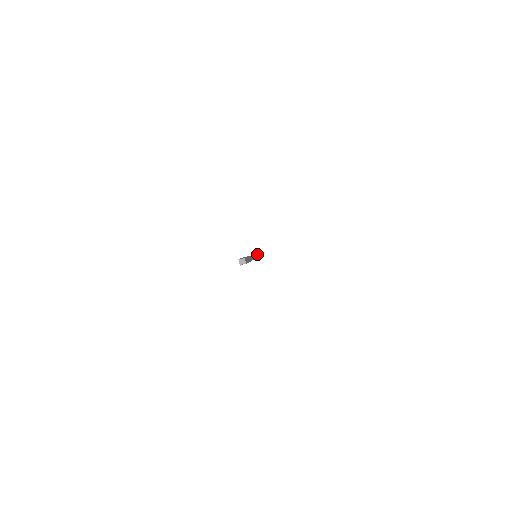
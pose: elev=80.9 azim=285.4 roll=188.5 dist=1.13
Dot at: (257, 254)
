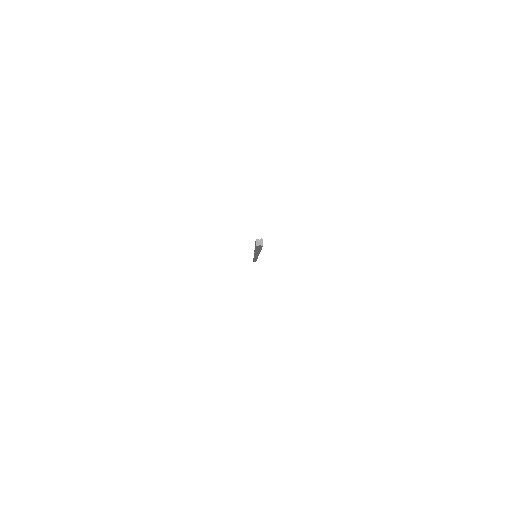
Dot at: occluded
